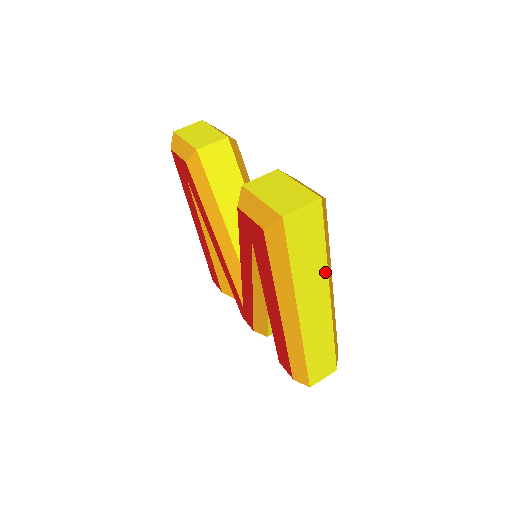
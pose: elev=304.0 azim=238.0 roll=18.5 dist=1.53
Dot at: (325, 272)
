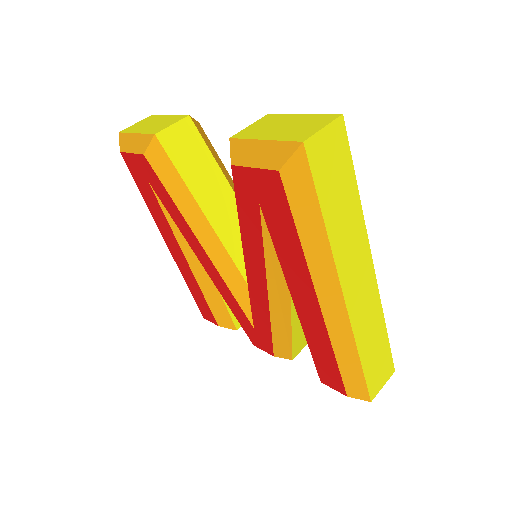
Dot at: (362, 227)
